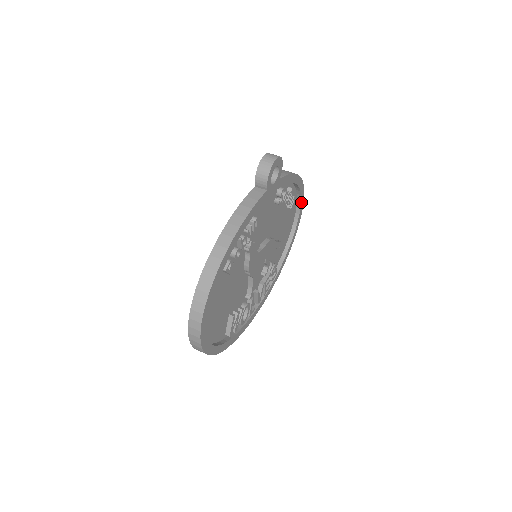
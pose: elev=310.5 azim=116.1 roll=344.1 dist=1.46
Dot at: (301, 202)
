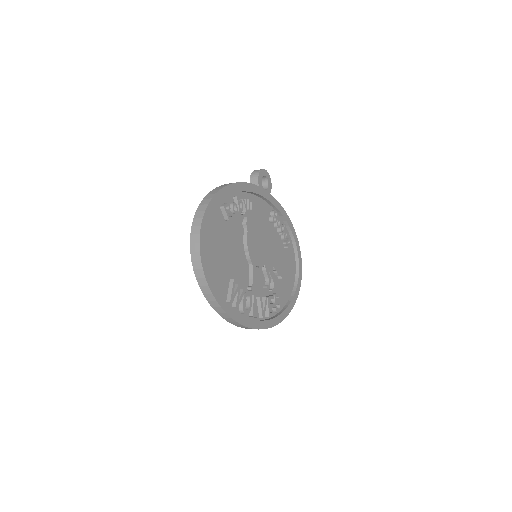
Dot at: (299, 258)
